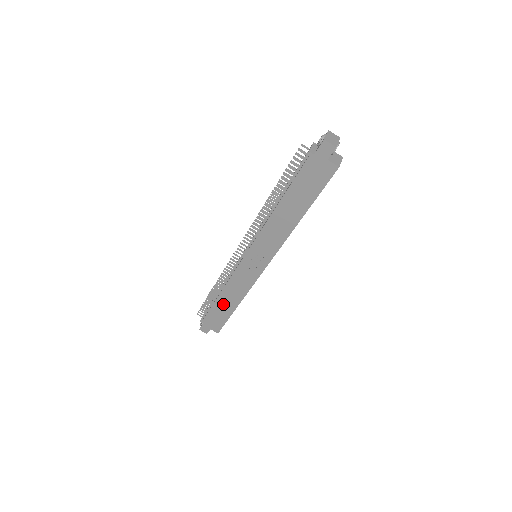
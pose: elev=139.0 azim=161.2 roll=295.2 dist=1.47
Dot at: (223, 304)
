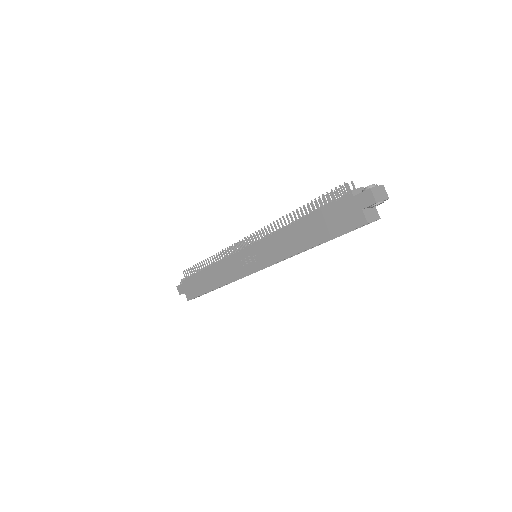
Dot at: (206, 278)
